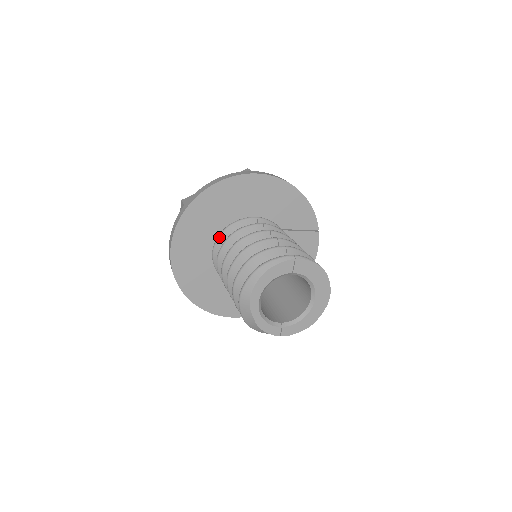
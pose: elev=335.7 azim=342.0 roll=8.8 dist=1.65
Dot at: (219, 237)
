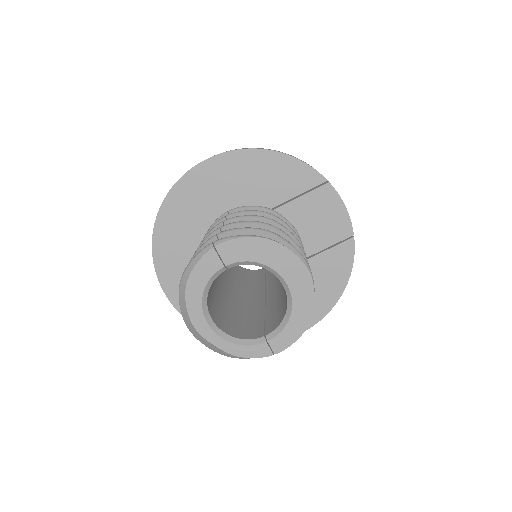
Dot at: occluded
